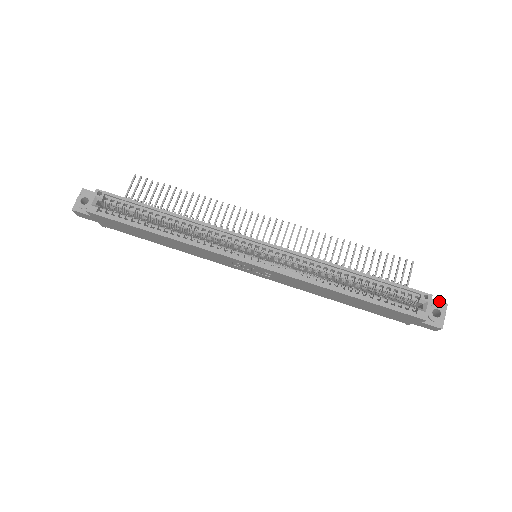
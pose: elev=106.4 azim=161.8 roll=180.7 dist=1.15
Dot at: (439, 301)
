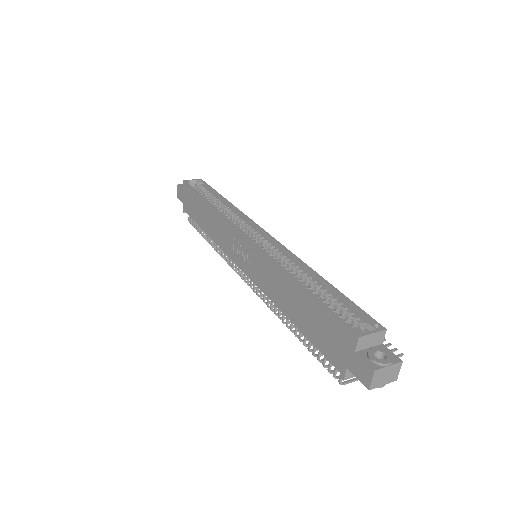
Dot at: occluded
